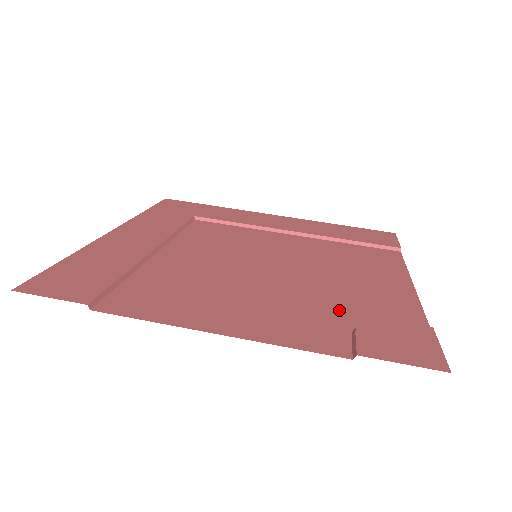
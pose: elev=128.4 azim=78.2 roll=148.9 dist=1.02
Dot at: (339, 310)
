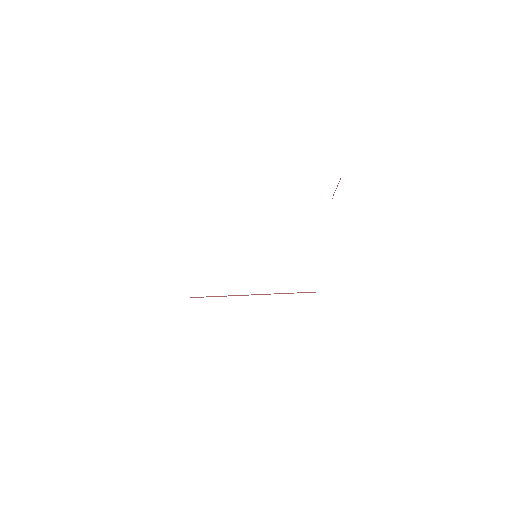
Dot at: occluded
